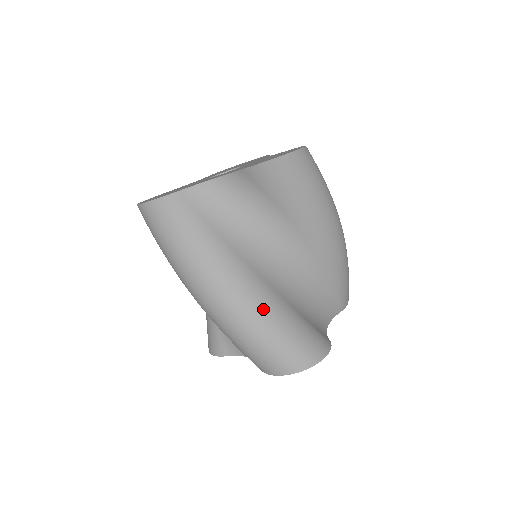
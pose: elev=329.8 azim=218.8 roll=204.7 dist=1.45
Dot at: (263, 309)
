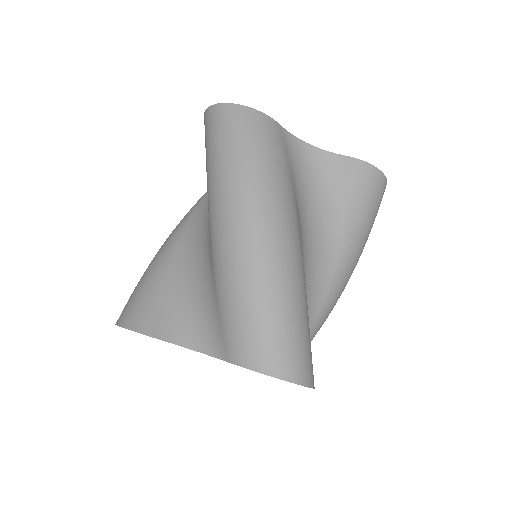
Dot at: (301, 286)
